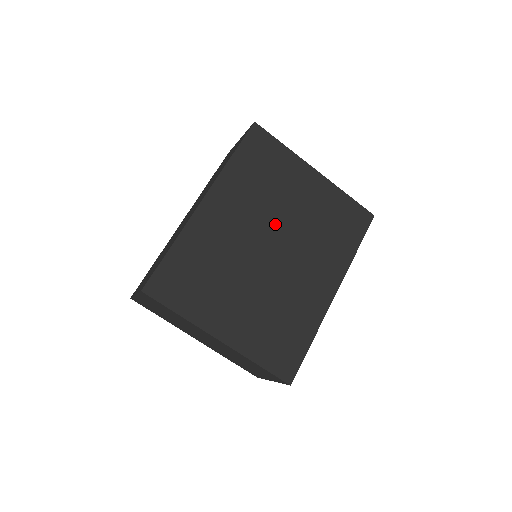
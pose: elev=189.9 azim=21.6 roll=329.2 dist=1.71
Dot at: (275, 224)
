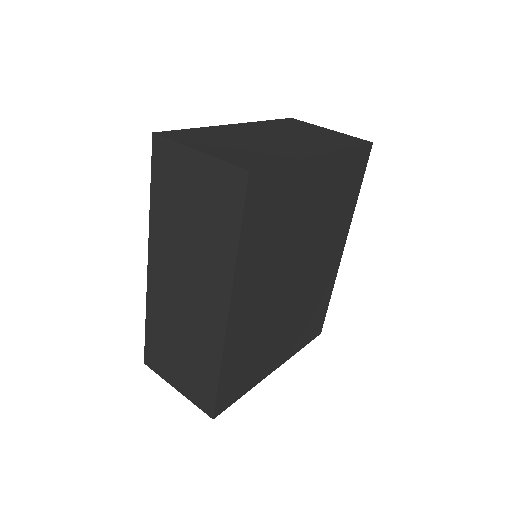
Dot at: (294, 255)
